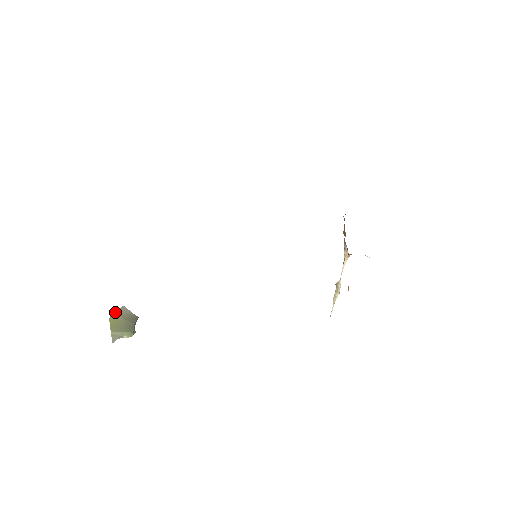
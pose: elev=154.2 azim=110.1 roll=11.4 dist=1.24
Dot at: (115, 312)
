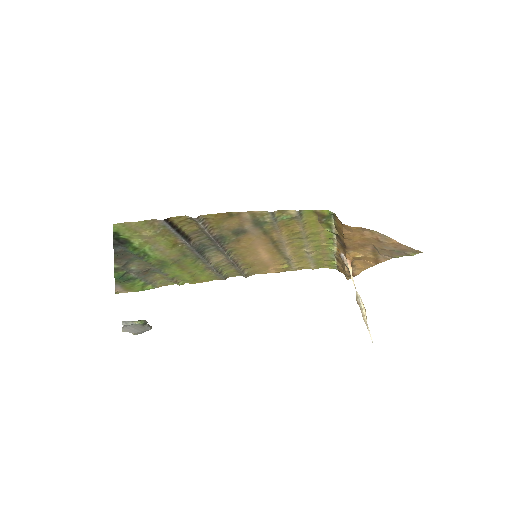
Dot at: occluded
